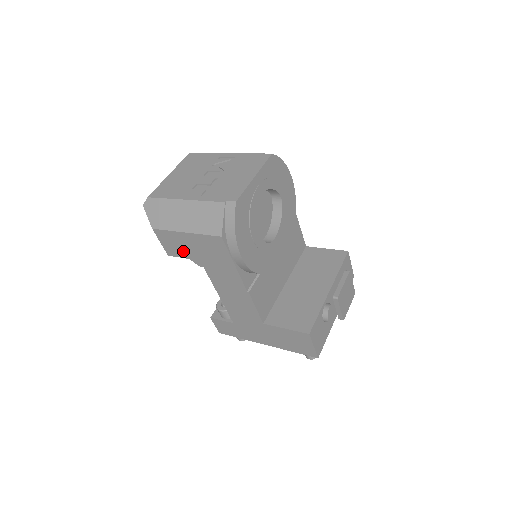
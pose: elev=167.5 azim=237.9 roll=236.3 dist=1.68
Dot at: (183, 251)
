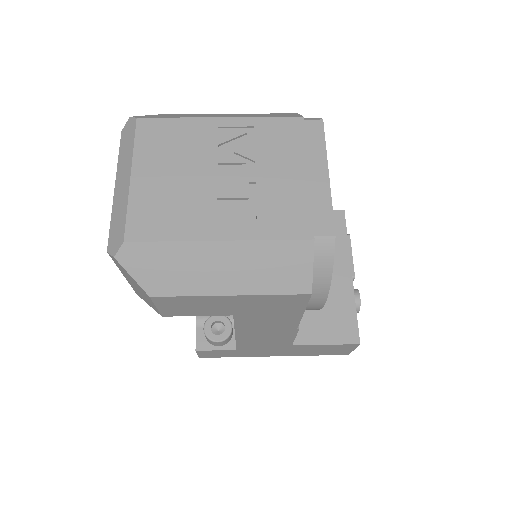
Dot at: (204, 311)
